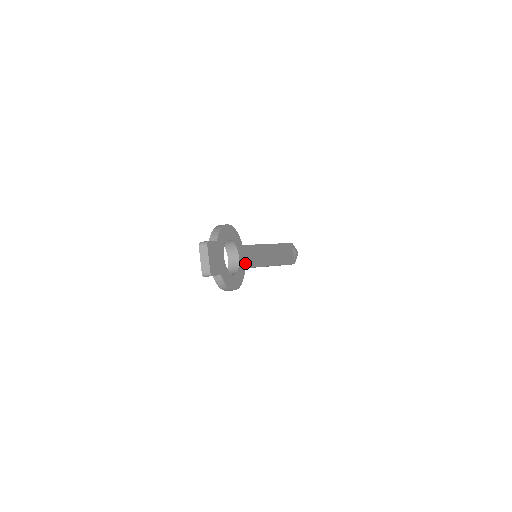
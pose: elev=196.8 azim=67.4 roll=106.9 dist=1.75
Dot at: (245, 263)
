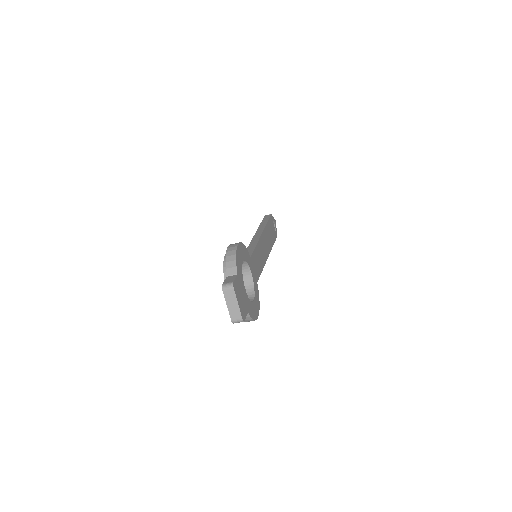
Dot at: (256, 276)
